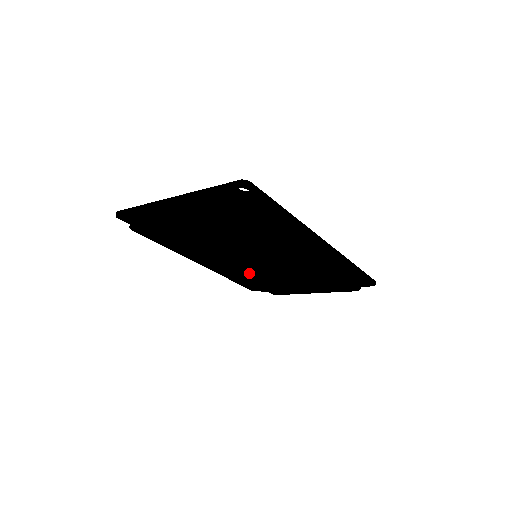
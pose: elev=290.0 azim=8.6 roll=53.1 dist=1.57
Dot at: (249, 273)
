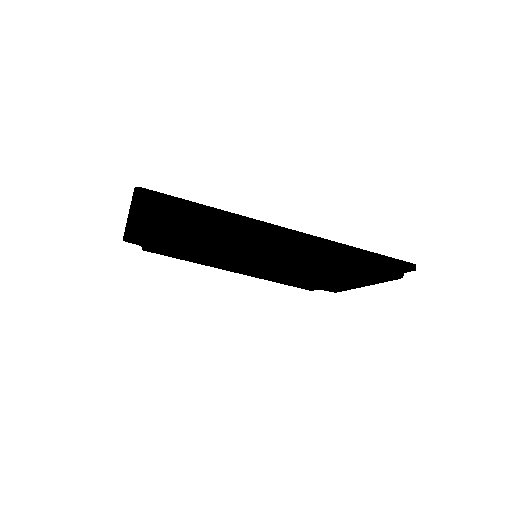
Dot at: (276, 274)
